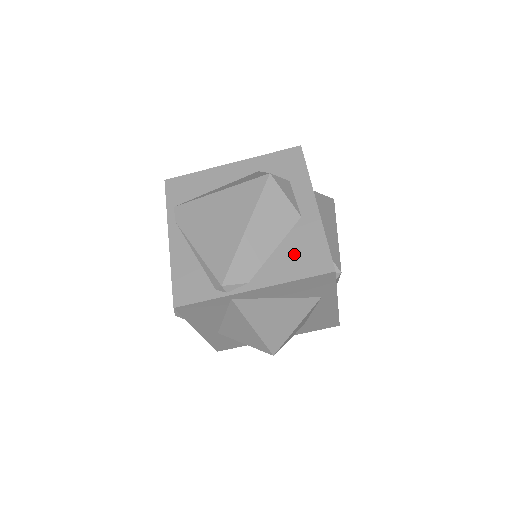
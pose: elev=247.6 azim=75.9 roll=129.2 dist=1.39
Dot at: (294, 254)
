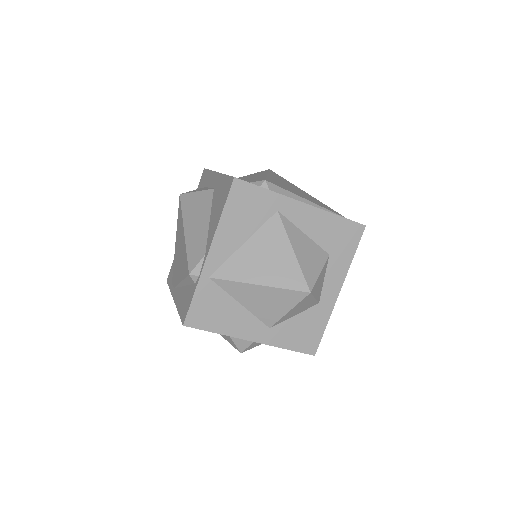
Dot at: (217, 206)
